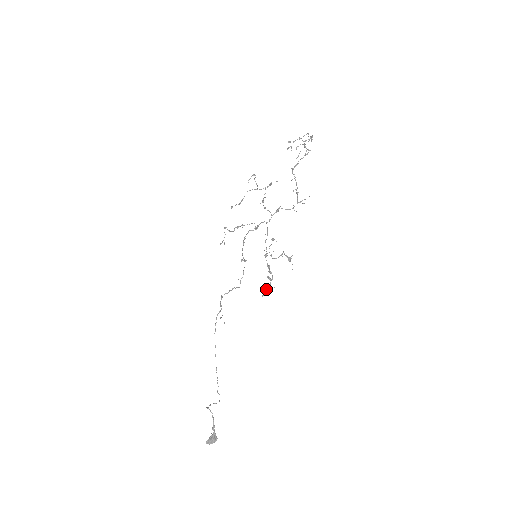
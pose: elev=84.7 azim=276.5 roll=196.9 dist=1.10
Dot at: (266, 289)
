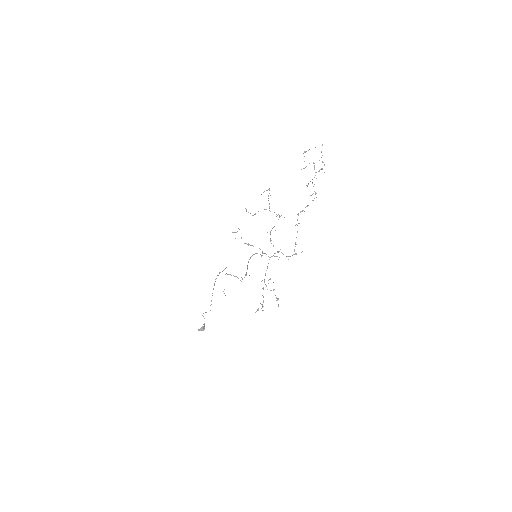
Dot at: (258, 310)
